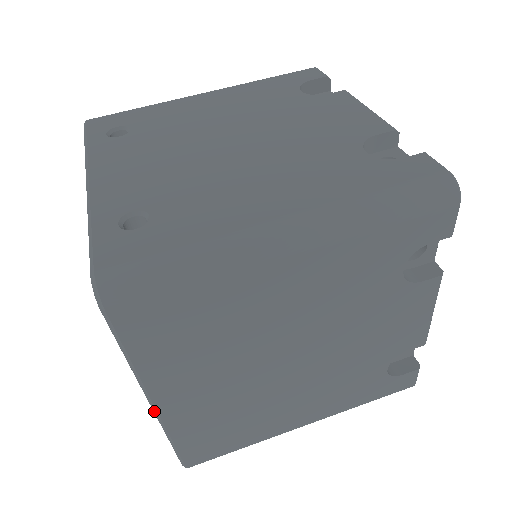
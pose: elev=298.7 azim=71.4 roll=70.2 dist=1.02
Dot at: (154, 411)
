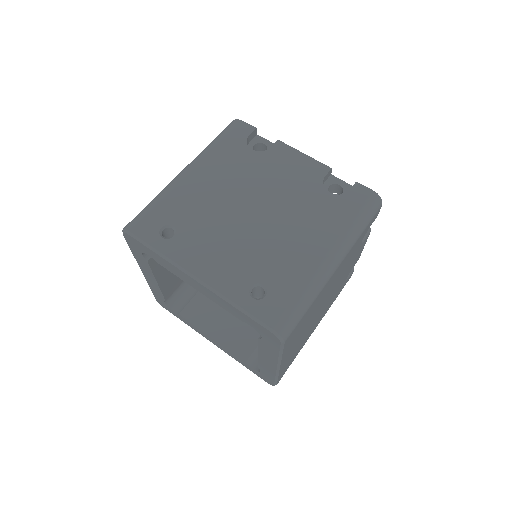
Dot at: (277, 369)
